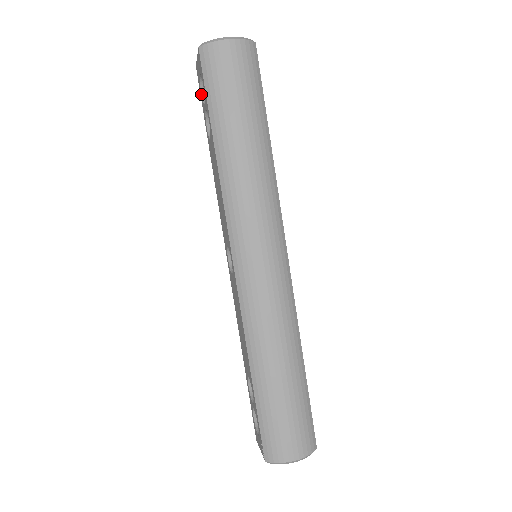
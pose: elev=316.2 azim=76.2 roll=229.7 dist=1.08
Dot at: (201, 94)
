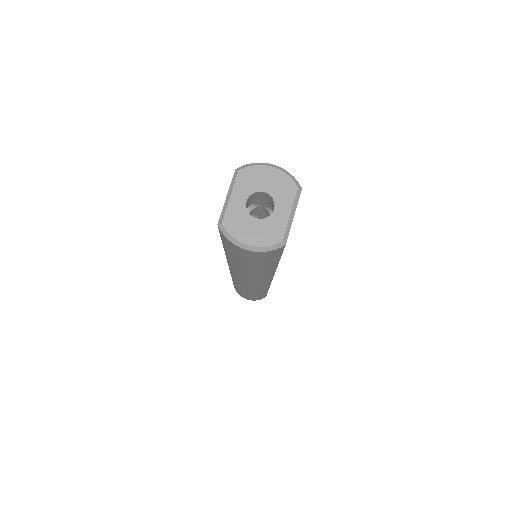
Dot at: occluded
